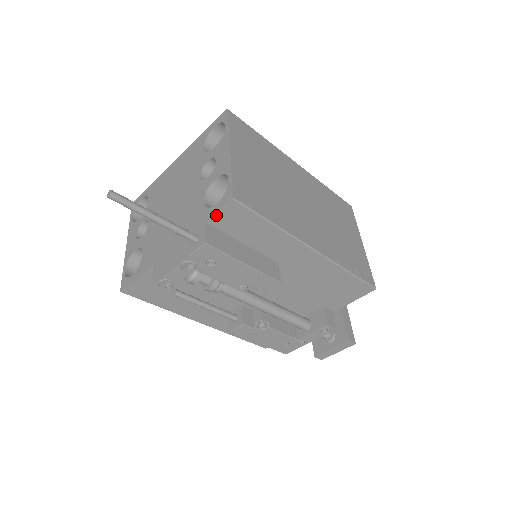
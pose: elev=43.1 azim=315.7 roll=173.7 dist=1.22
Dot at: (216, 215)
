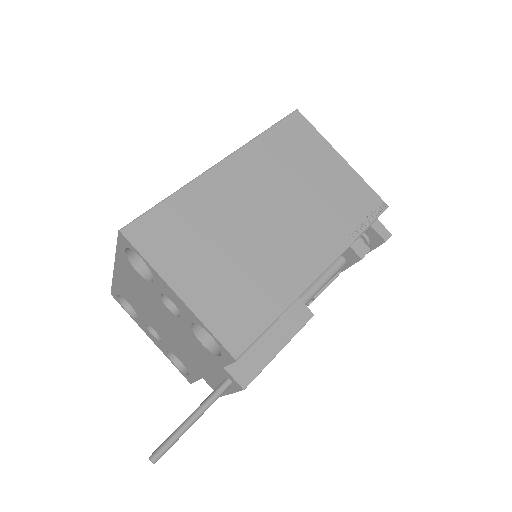
Dot at: (229, 363)
